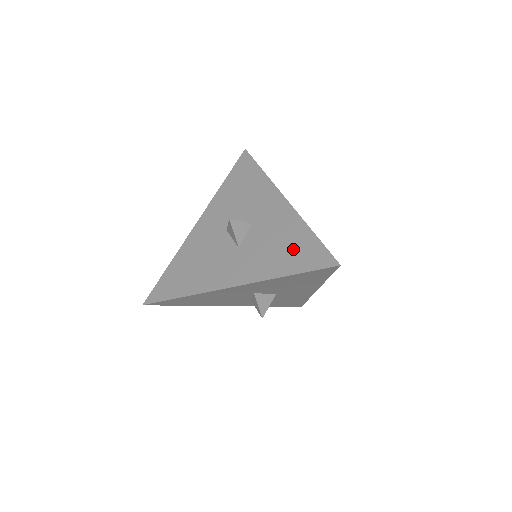
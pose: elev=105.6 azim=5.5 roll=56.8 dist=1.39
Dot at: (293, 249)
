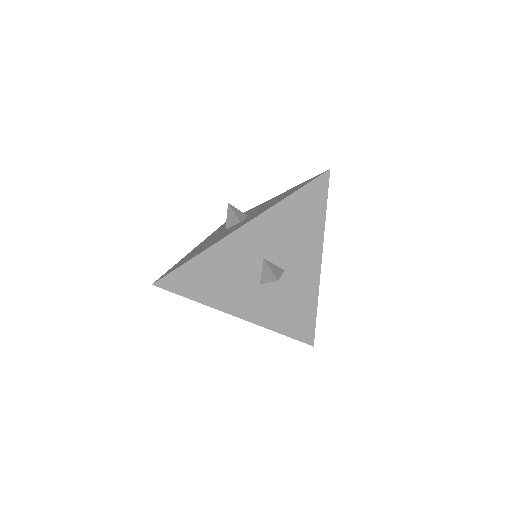
Dot at: (288, 193)
